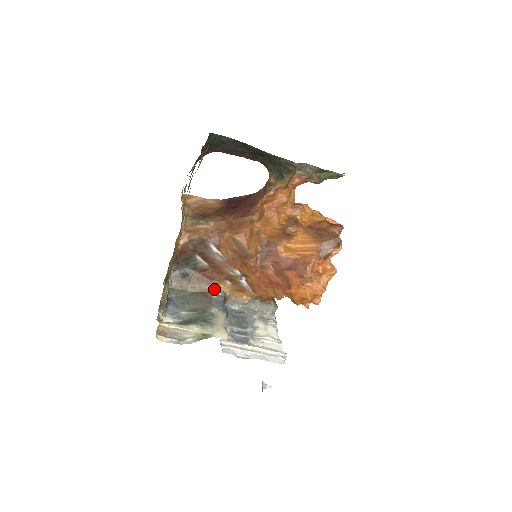
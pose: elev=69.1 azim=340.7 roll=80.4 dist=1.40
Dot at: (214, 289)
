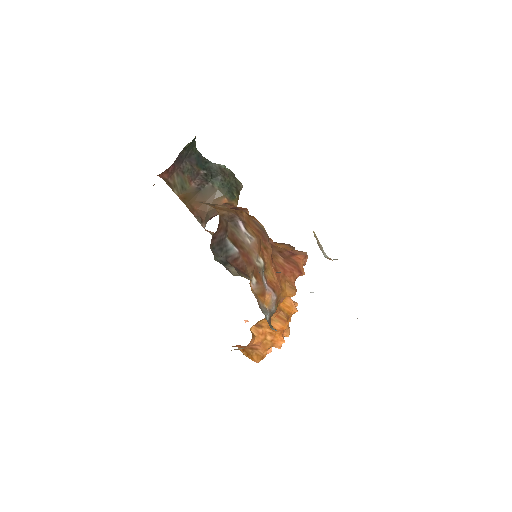
Dot at: occluded
